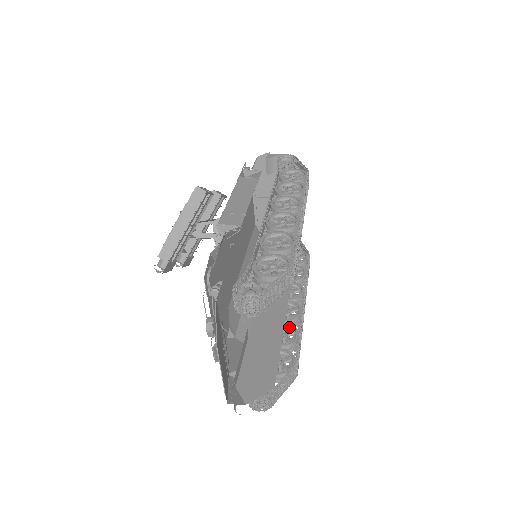
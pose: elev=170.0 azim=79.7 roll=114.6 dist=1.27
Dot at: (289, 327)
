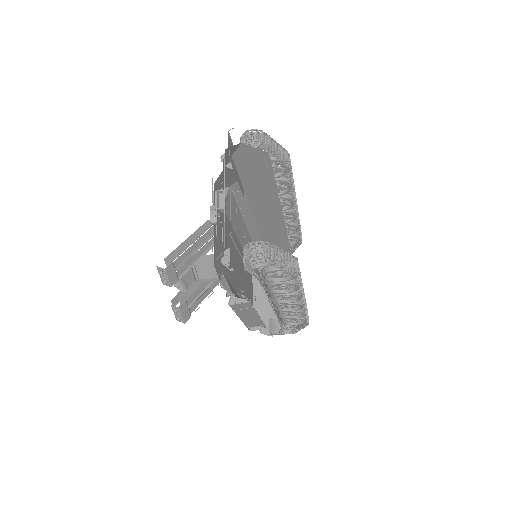
Dot at: occluded
